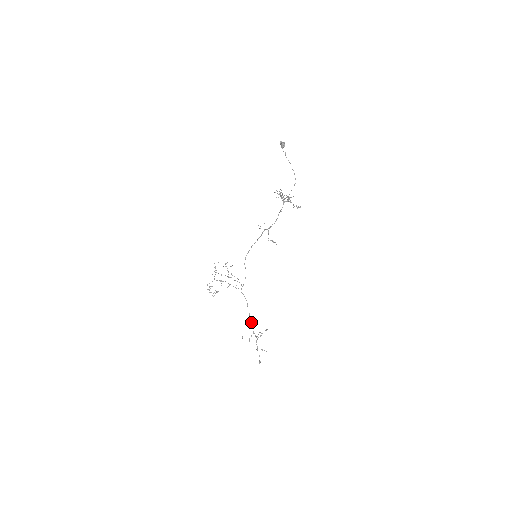
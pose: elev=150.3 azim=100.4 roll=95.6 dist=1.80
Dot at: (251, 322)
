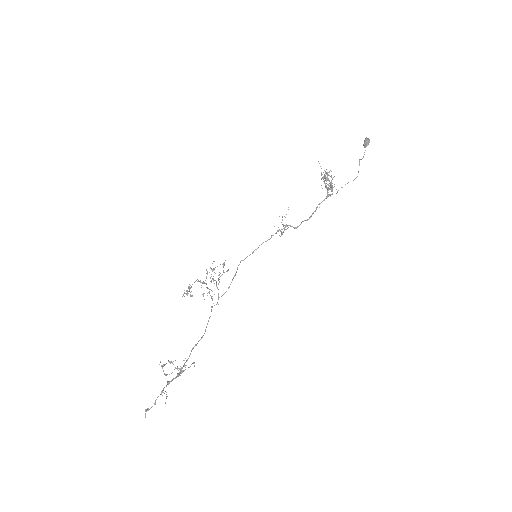
Dot at: (191, 351)
